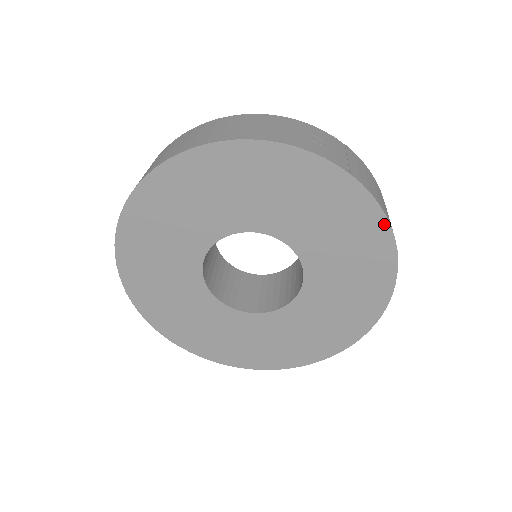
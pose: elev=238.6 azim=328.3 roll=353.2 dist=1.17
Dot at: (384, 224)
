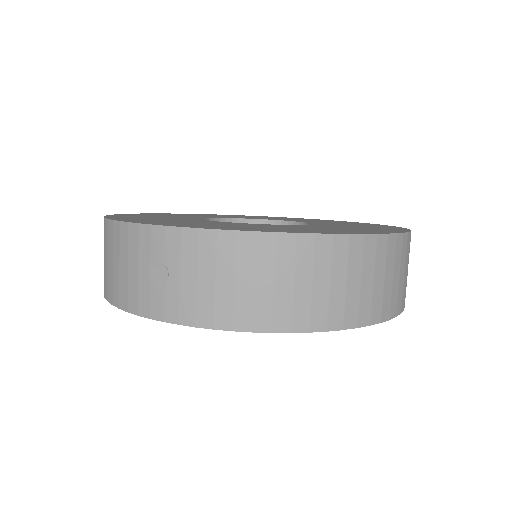
Dot at: (282, 331)
